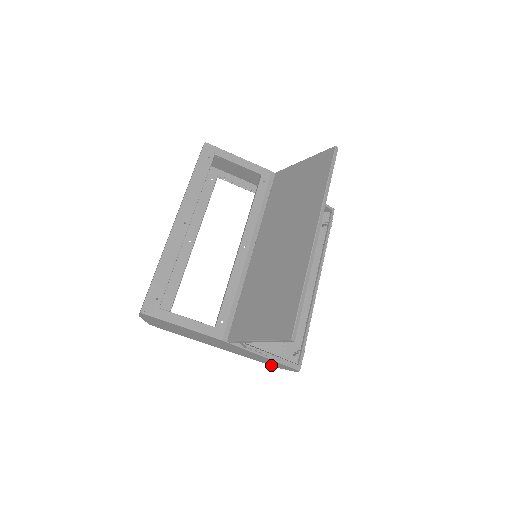
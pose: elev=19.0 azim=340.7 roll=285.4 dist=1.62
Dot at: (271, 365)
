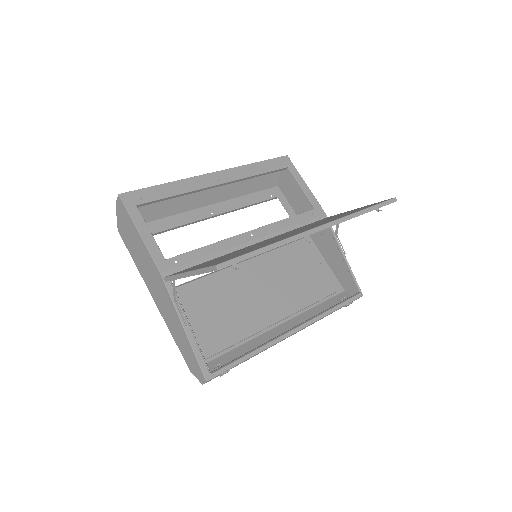
Dot at: (185, 360)
